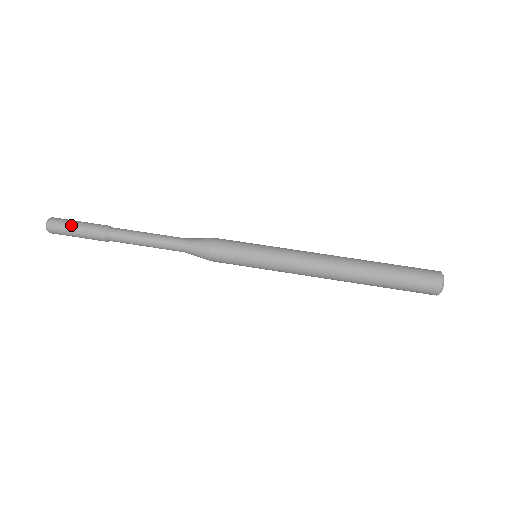
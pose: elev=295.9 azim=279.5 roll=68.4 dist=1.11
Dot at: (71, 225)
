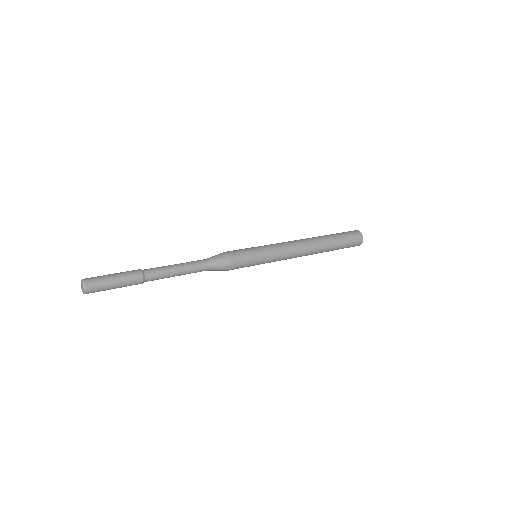
Dot at: (106, 275)
